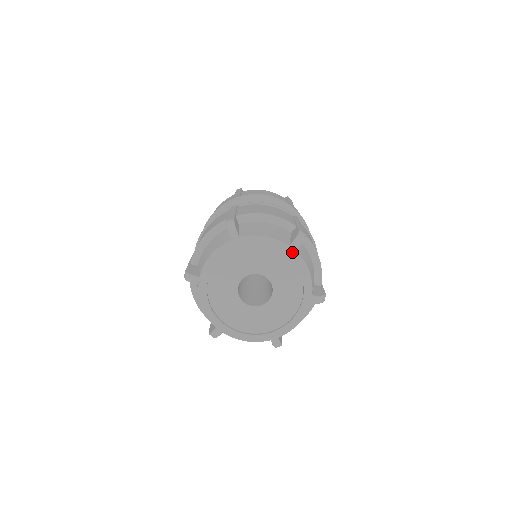
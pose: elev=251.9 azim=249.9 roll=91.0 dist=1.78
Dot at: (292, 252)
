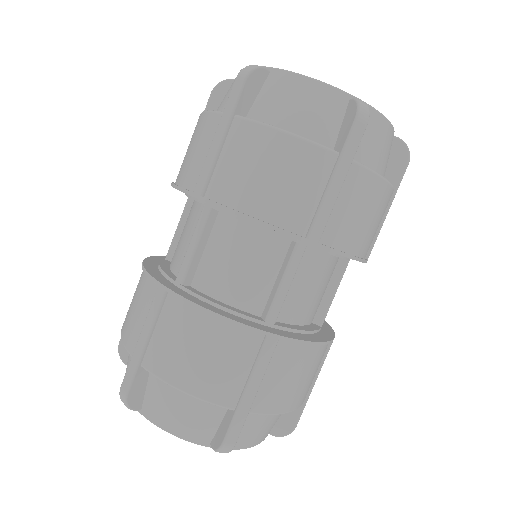
Dot at: occluded
